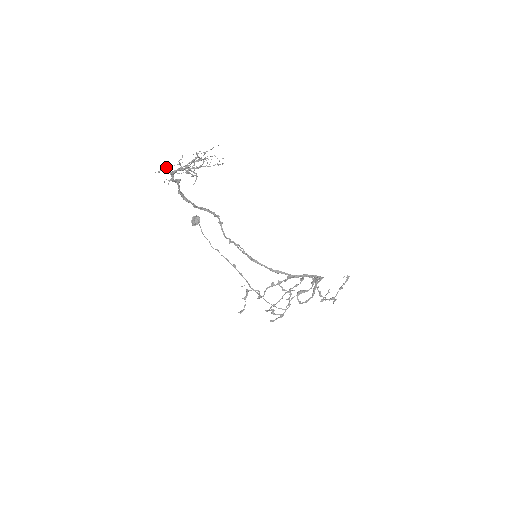
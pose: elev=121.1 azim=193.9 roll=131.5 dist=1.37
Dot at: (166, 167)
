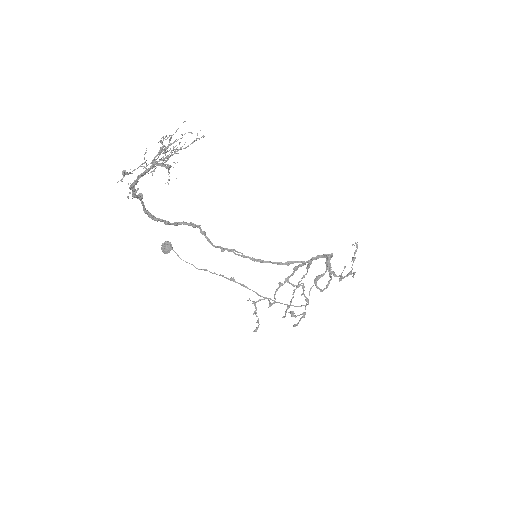
Dot at: (127, 173)
